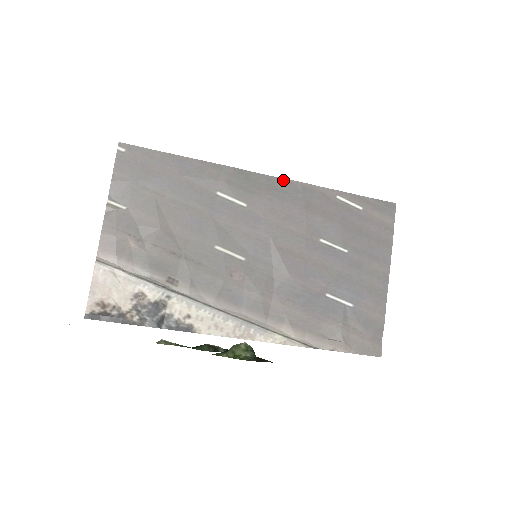
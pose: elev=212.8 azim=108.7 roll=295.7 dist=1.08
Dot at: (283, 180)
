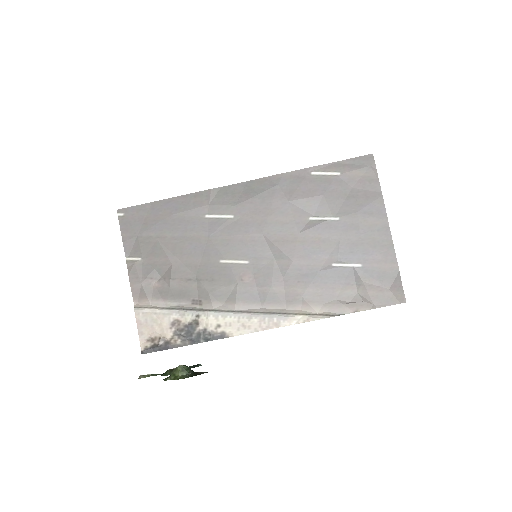
Dot at: (257, 181)
